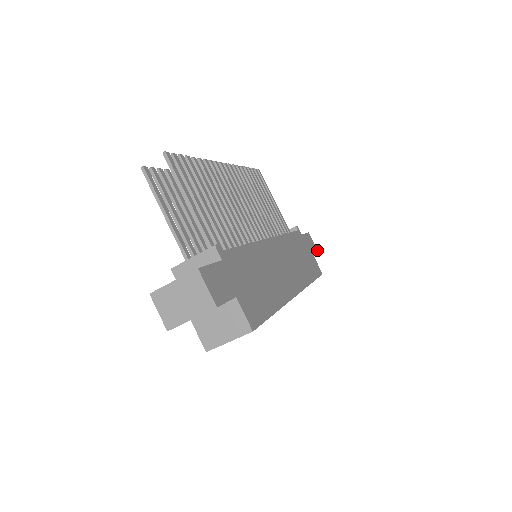
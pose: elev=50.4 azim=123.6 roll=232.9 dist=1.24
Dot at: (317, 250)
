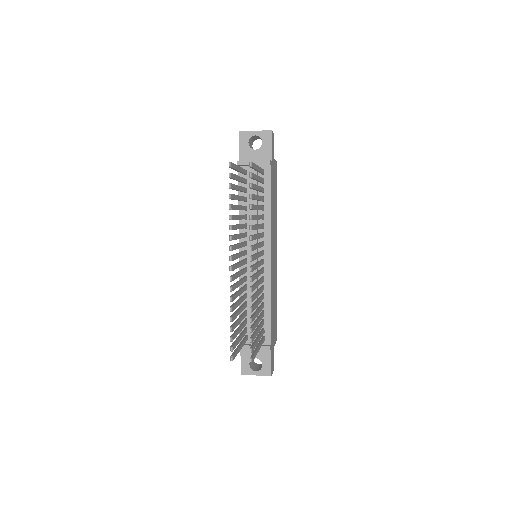
Dot at: occluded
